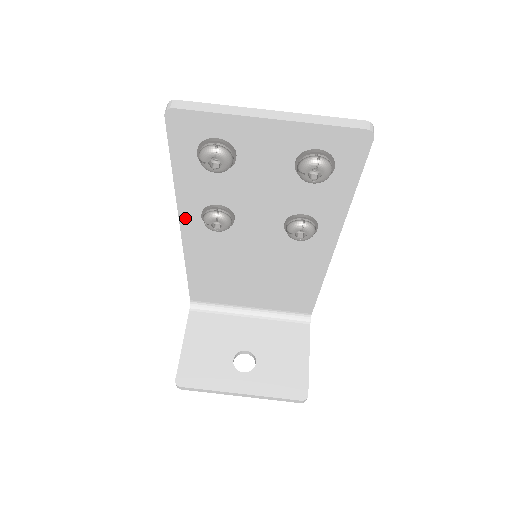
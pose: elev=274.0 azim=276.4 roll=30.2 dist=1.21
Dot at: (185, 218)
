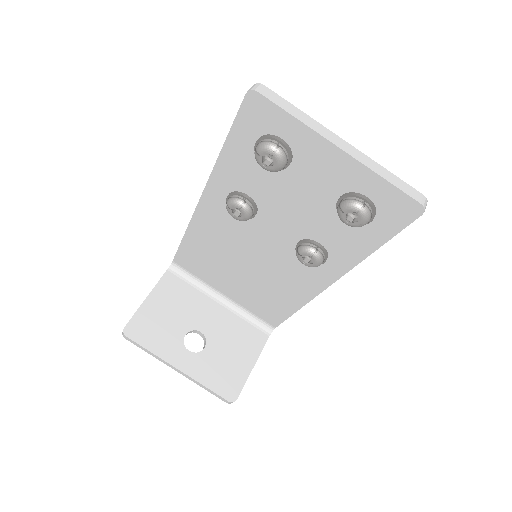
Dot at: (211, 190)
